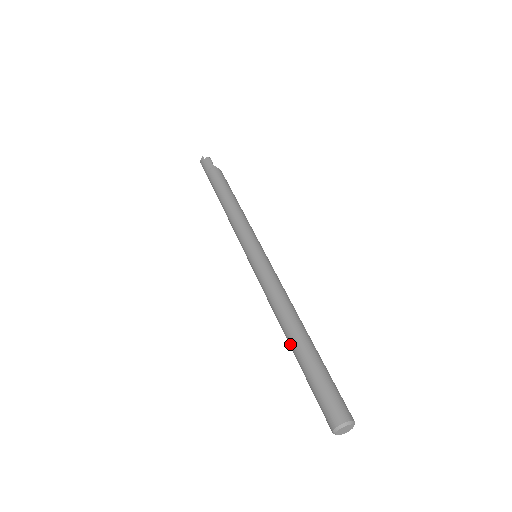
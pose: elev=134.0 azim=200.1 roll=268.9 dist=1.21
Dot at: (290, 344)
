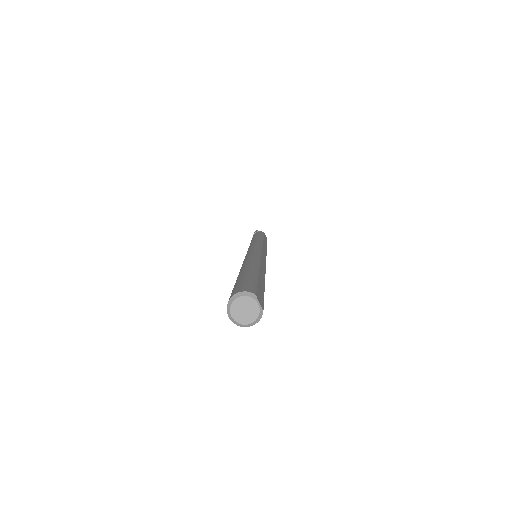
Dot at: occluded
